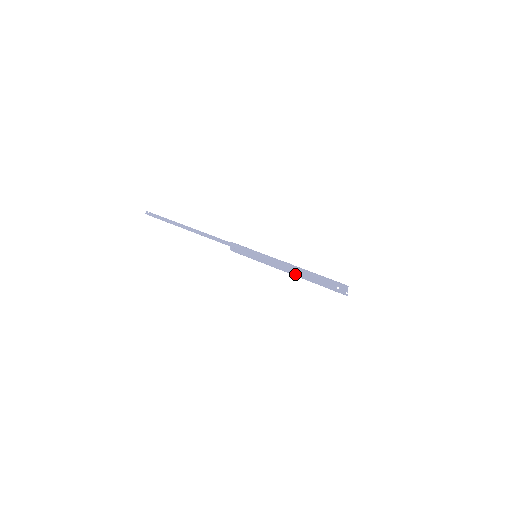
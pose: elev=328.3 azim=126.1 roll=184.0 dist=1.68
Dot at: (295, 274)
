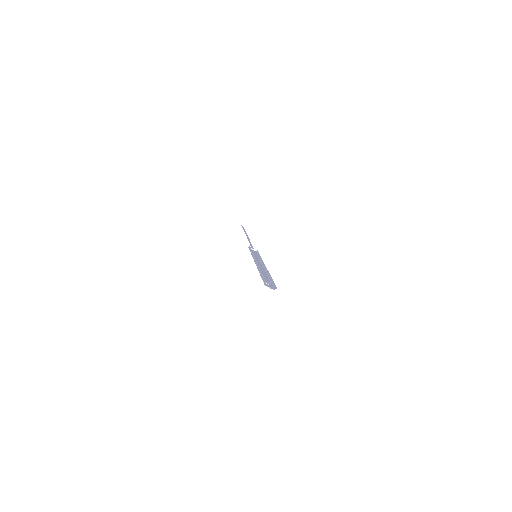
Dot at: (263, 271)
